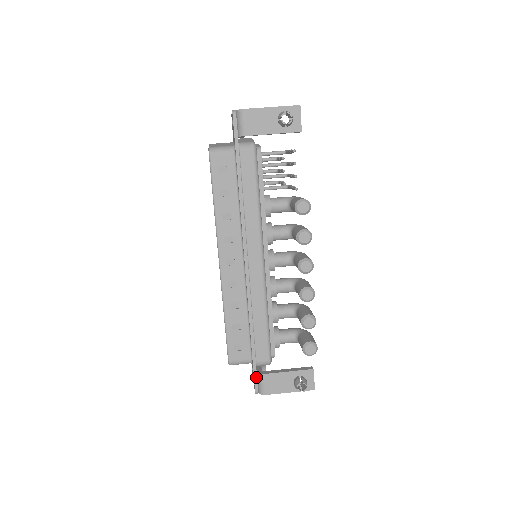
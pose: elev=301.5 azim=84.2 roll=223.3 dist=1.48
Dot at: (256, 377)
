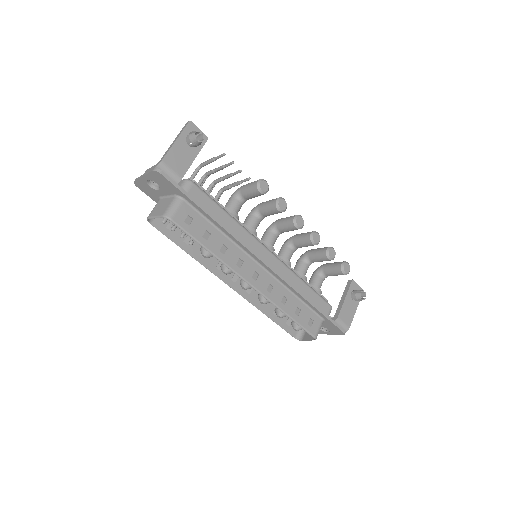
Dot at: (337, 324)
